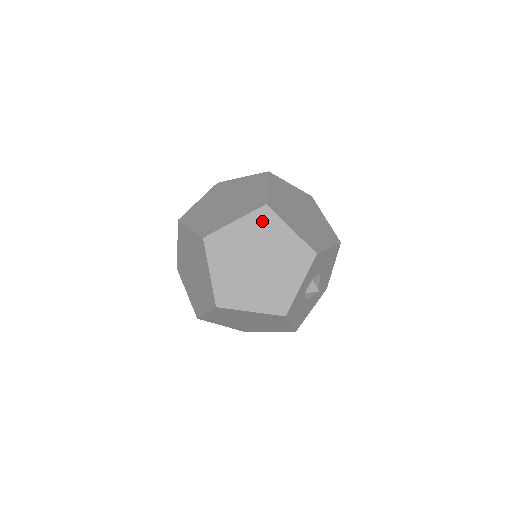
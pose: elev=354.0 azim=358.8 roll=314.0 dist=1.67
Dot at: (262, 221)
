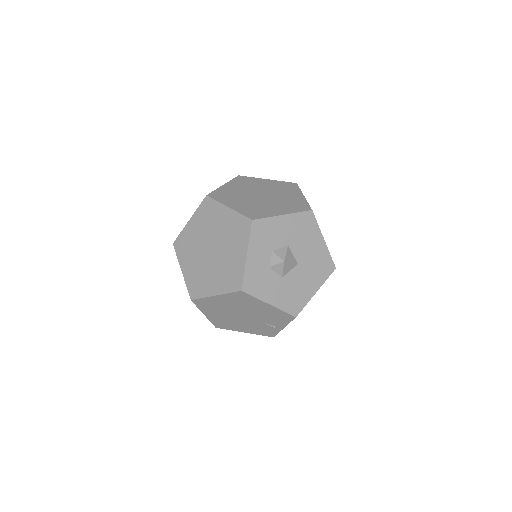
Dot at: (207, 211)
